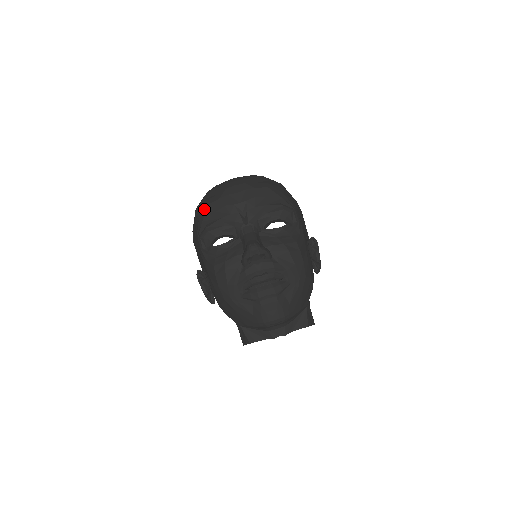
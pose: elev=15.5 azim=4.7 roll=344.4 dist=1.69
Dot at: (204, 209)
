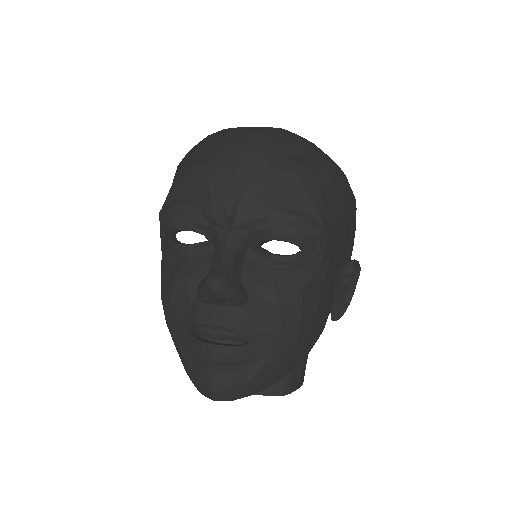
Dot at: (184, 169)
